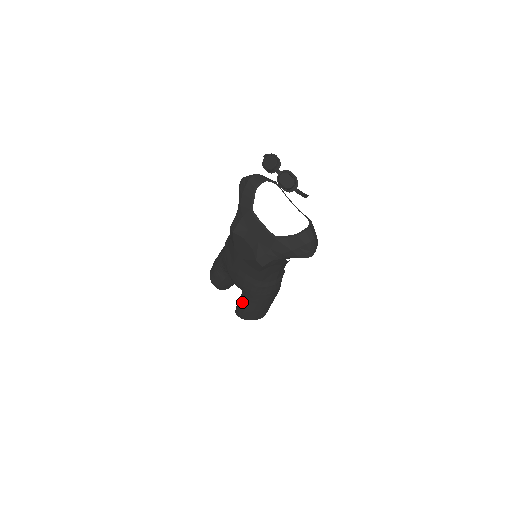
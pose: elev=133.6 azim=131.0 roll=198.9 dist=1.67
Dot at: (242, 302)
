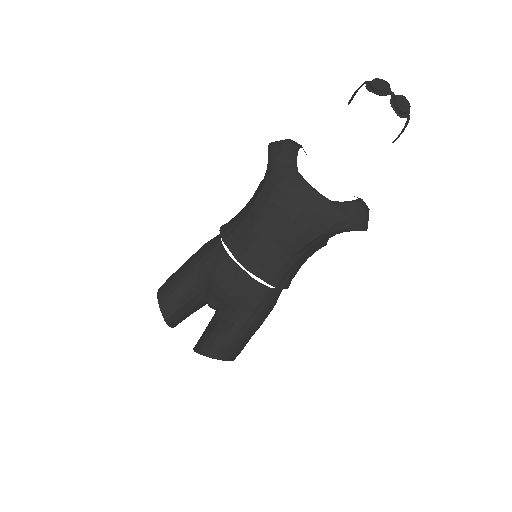
Dot at: (223, 328)
